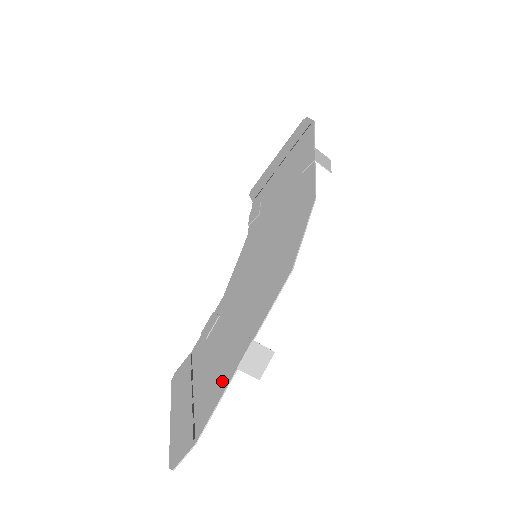
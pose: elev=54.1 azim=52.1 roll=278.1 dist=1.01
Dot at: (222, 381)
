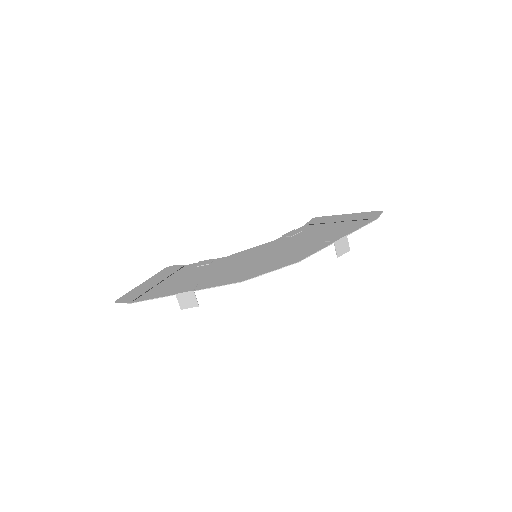
Dot at: (168, 292)
